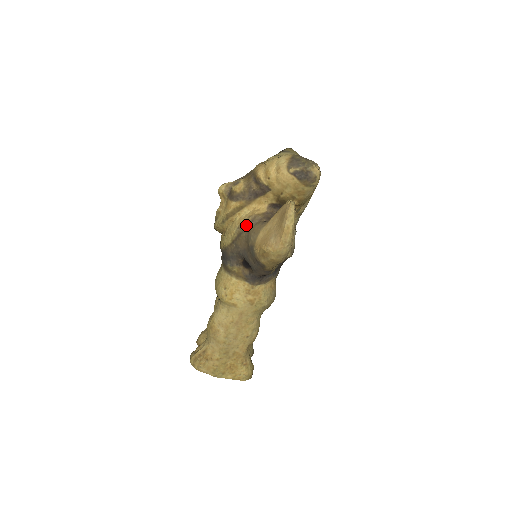
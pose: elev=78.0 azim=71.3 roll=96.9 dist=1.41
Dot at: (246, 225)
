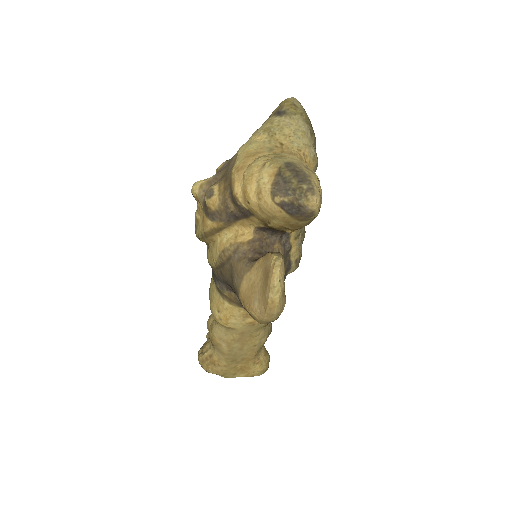
Dot at: (228, 256)
